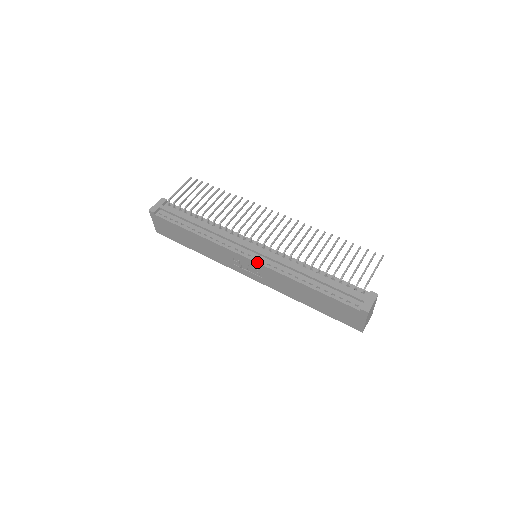
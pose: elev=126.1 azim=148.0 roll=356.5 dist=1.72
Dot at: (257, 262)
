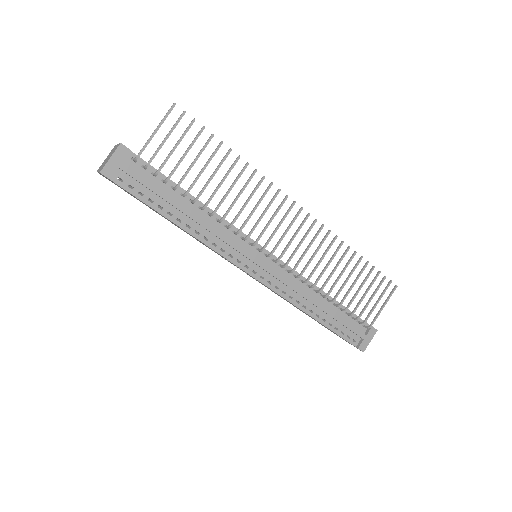
Dot at: (263, 284)
